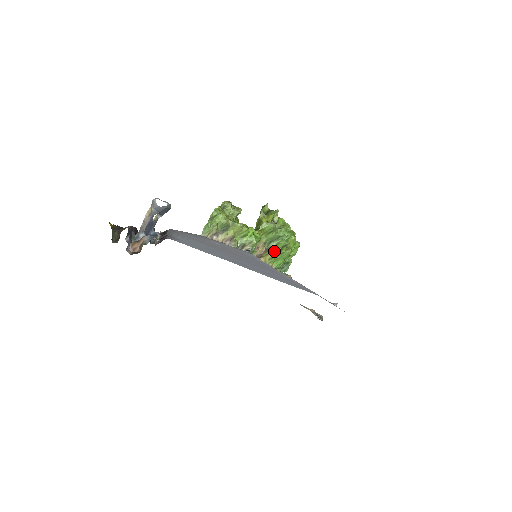
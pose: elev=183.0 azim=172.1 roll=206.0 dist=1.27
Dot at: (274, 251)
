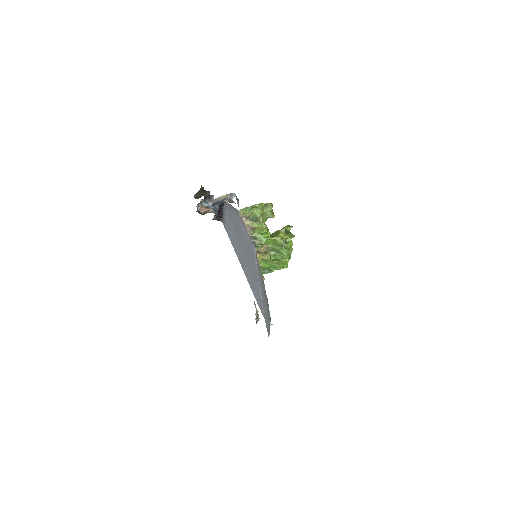
Dot at: (269, 257)
